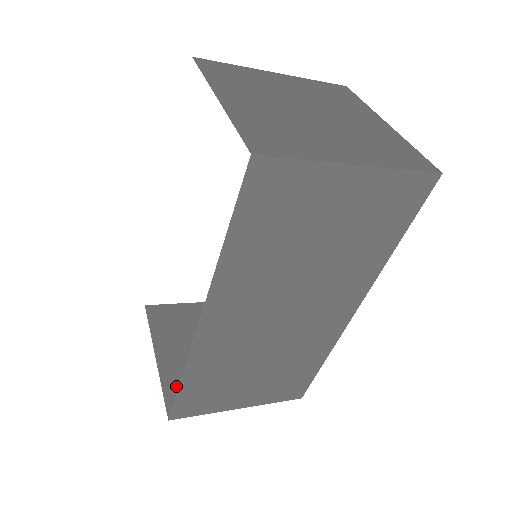
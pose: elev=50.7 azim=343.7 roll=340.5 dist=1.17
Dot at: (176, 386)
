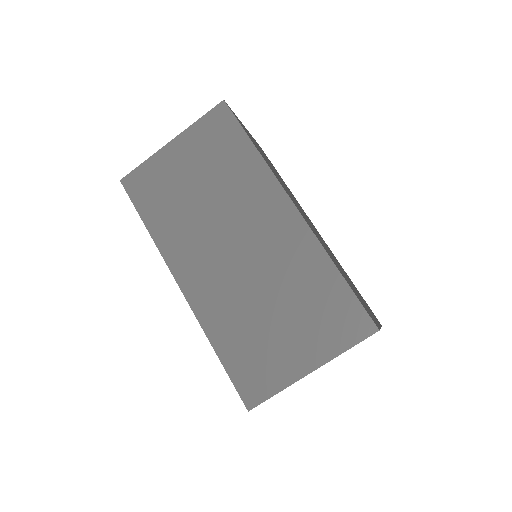
Dot at: occluded
